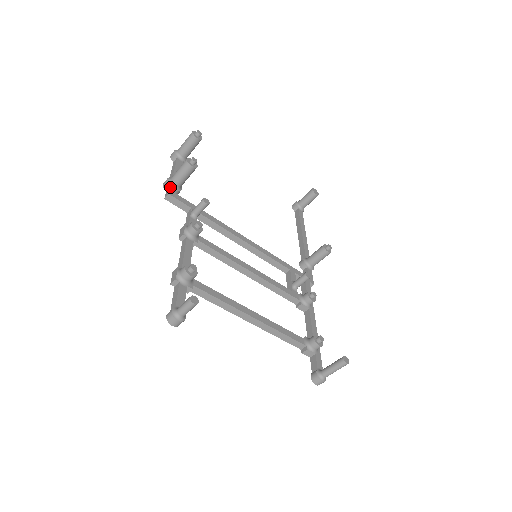
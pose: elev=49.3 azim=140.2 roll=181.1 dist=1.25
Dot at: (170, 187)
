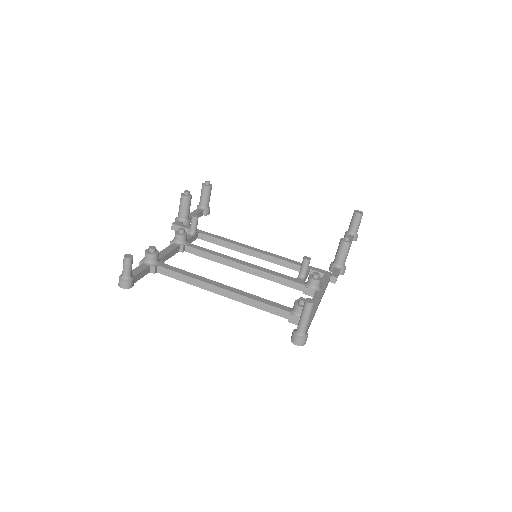
Dot at: (177, 221)
